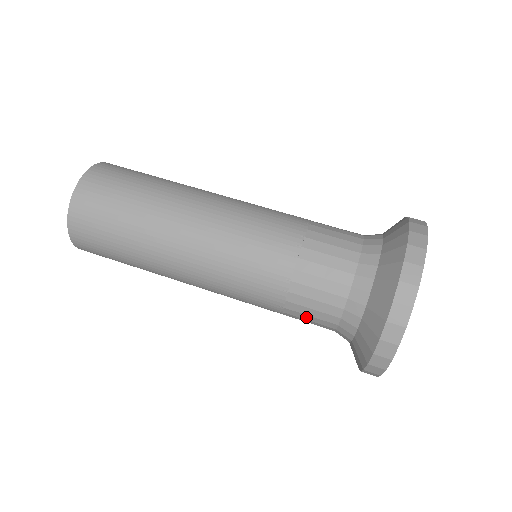
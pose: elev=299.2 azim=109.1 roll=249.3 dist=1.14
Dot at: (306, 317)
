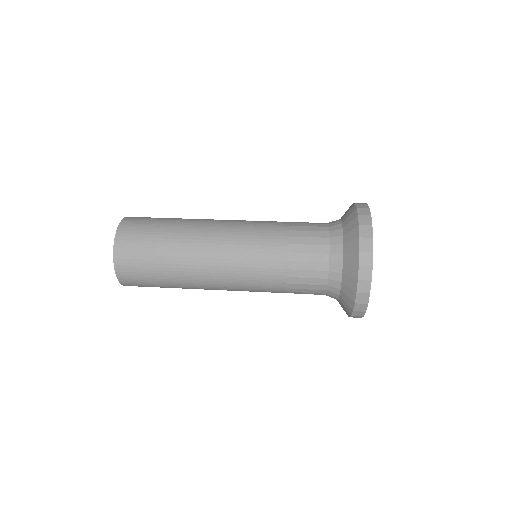
Dot at: (305, 249)
